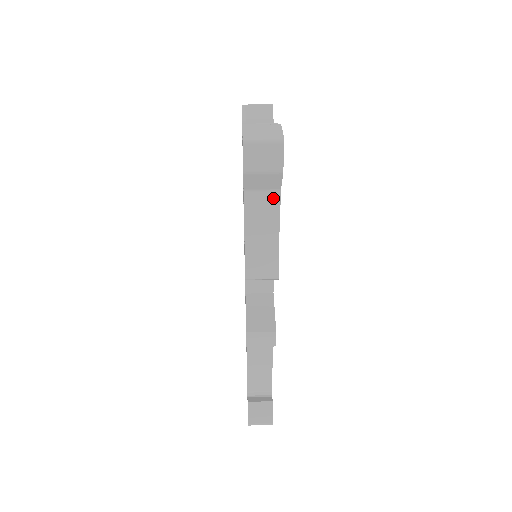
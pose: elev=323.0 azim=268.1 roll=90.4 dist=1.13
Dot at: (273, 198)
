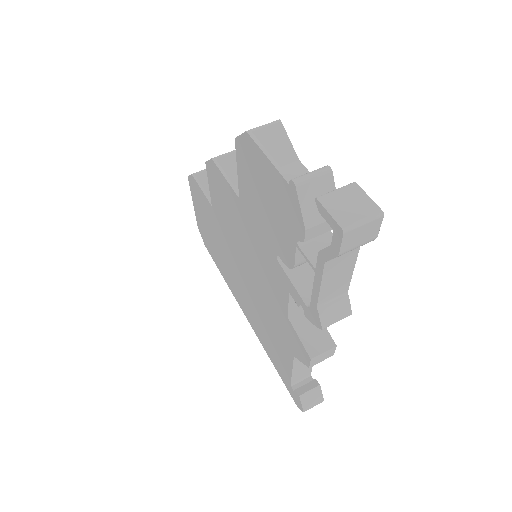
Dot at: (351, 255)
